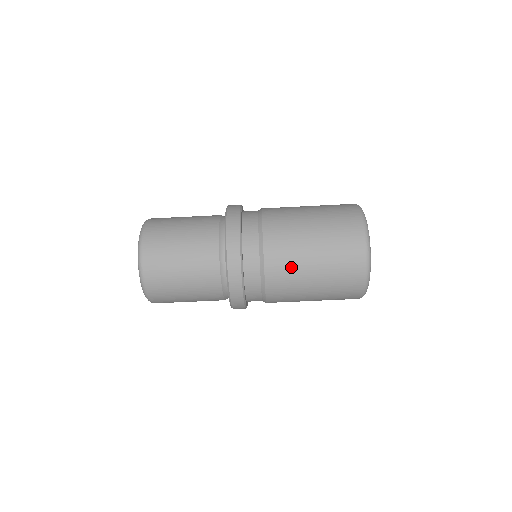
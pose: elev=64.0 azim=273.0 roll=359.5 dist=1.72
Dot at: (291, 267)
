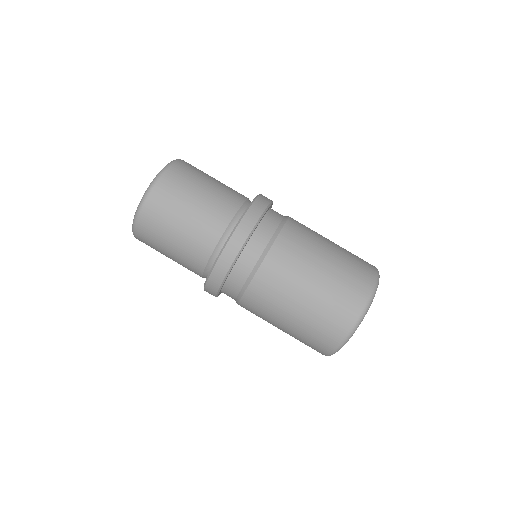
Dot at: (287, 278)
